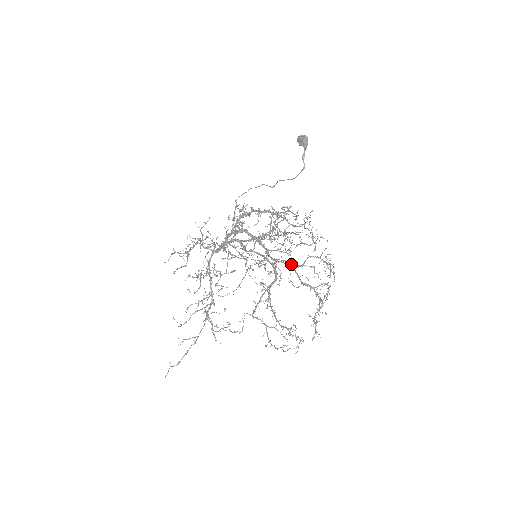
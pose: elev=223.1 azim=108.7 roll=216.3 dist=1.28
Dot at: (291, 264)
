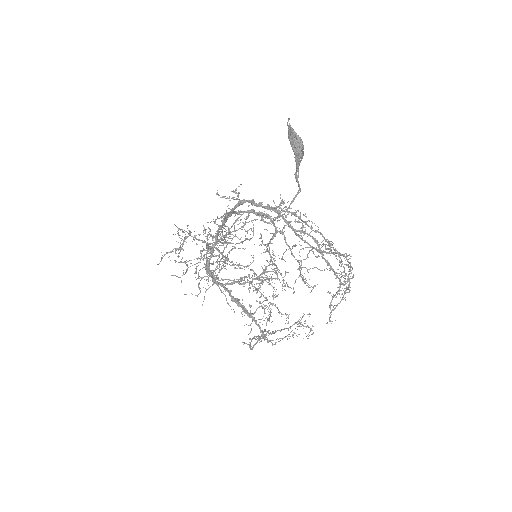
Dot at: (305, 247)
